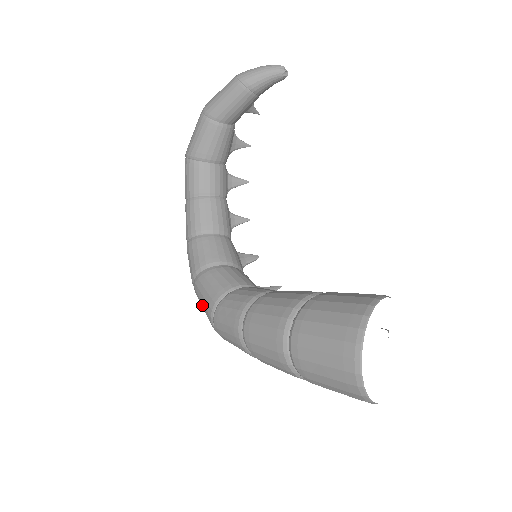
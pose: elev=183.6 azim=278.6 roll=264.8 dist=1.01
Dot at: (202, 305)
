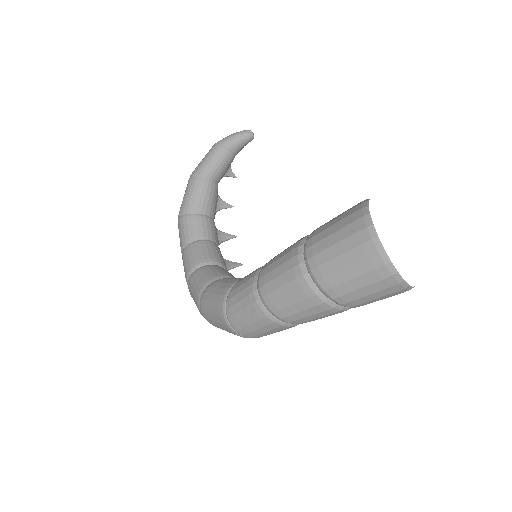
Dot at: (212, 312)
